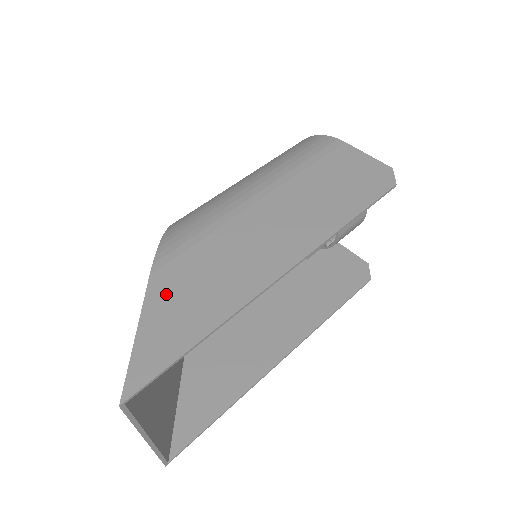
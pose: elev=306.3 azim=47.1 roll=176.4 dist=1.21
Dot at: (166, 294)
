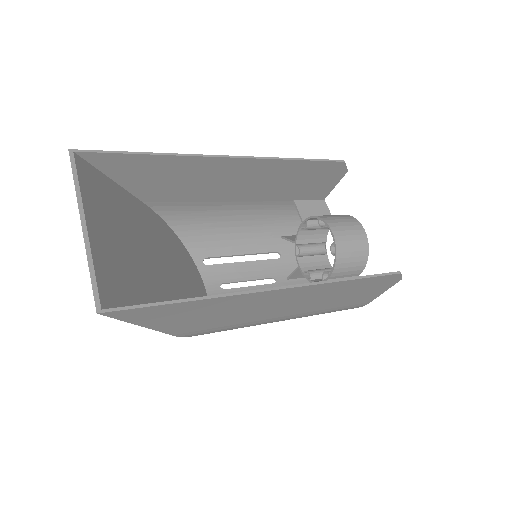
Dot at: (144, 187)
